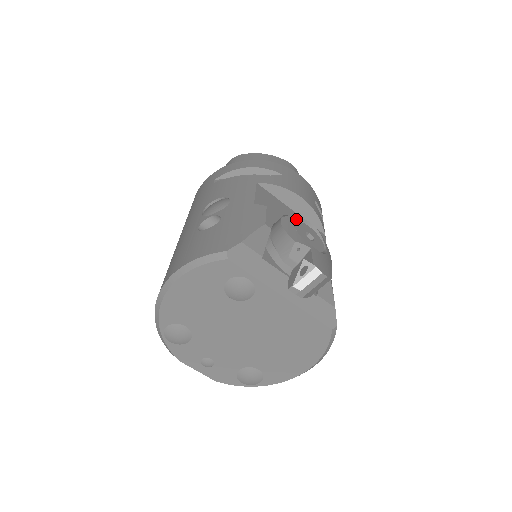
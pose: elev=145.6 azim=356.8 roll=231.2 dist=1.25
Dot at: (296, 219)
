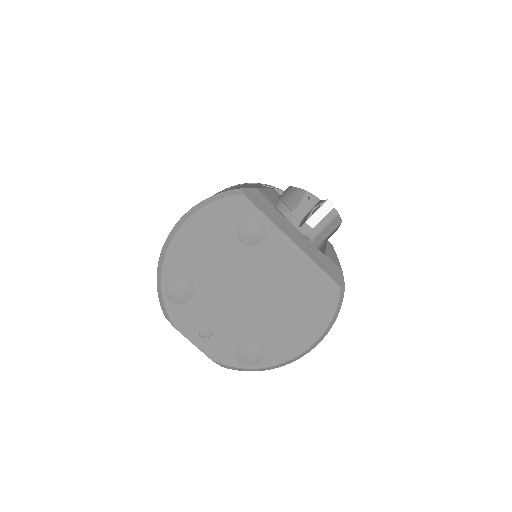
Dot at: occluded
